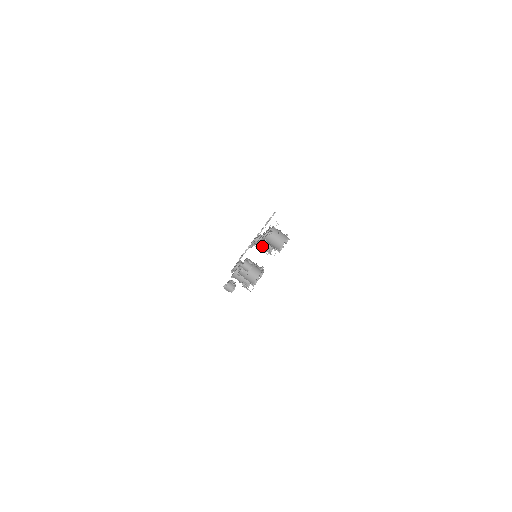
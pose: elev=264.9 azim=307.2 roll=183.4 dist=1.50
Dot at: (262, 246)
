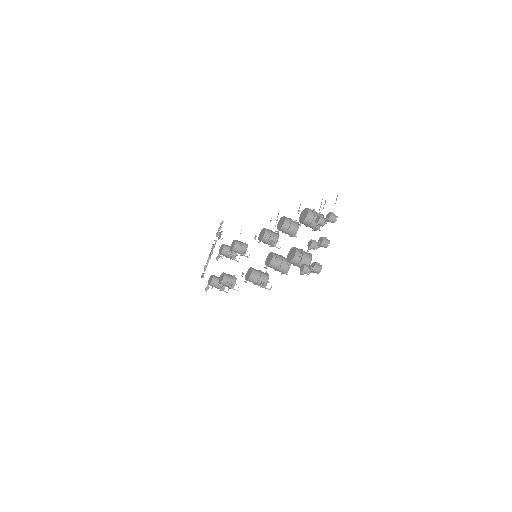
Dot at: (333, 219)
